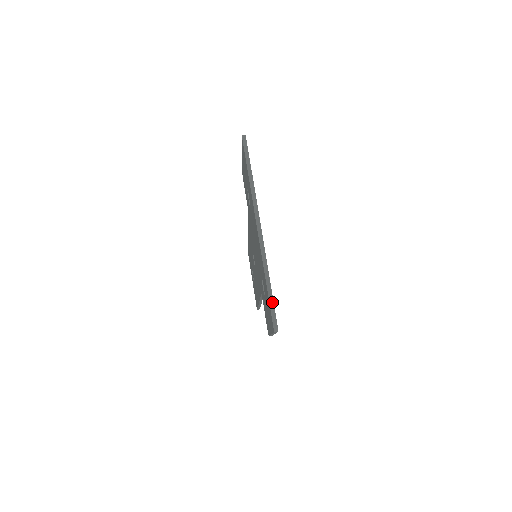
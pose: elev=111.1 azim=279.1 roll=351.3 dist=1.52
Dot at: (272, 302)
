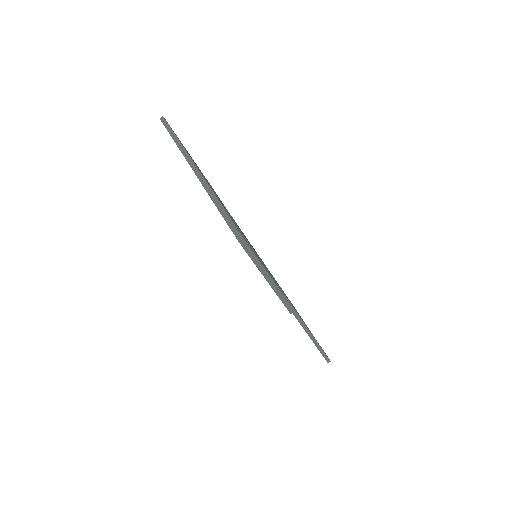
Dot at: (226, 216)
